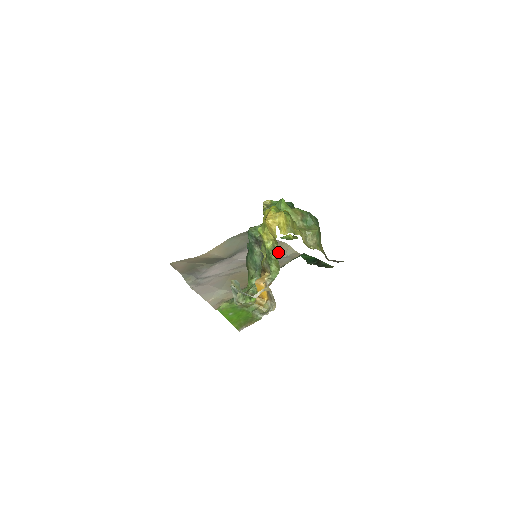
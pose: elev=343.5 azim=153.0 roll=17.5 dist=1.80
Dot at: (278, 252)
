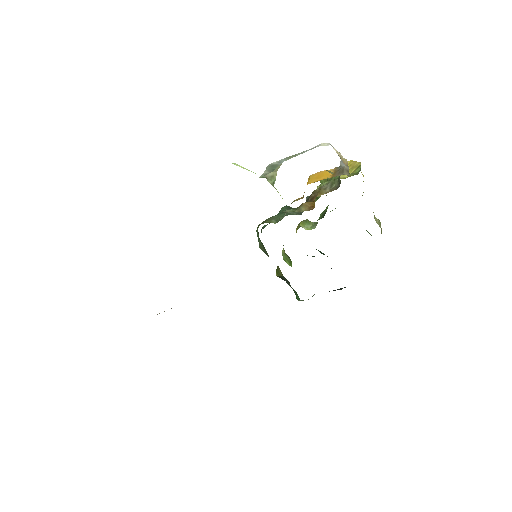
Dot at: occluded
